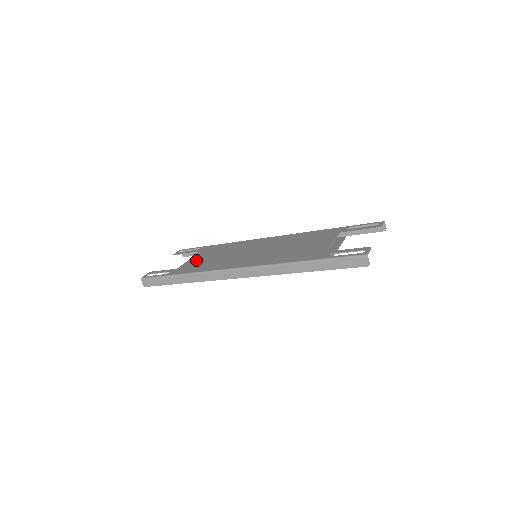
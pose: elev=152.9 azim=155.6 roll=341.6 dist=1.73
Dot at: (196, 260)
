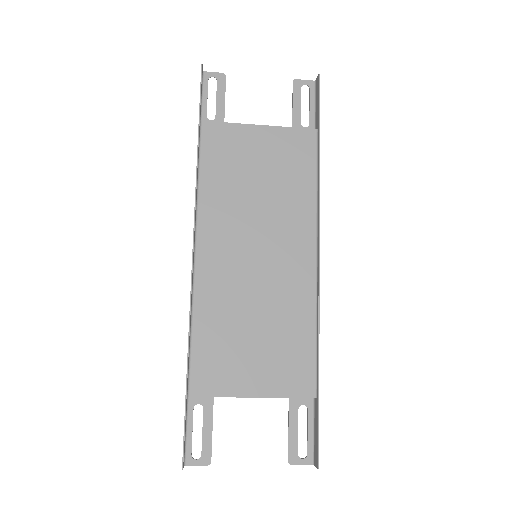
Dot at: occluded
